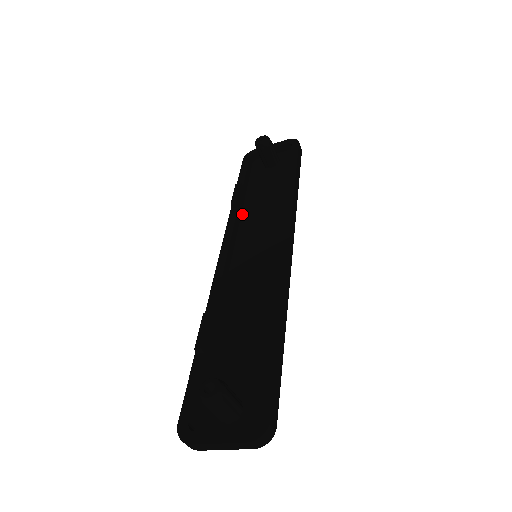
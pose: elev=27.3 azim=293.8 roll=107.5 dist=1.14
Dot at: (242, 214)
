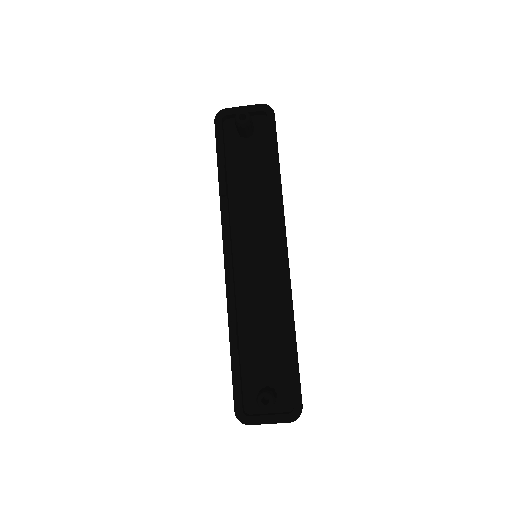
Dot at: (230, 200)
